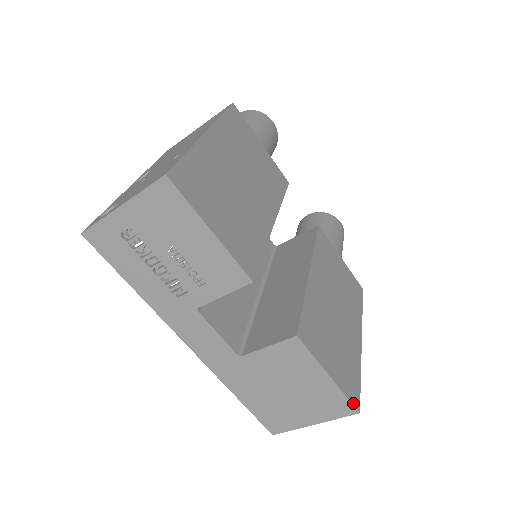
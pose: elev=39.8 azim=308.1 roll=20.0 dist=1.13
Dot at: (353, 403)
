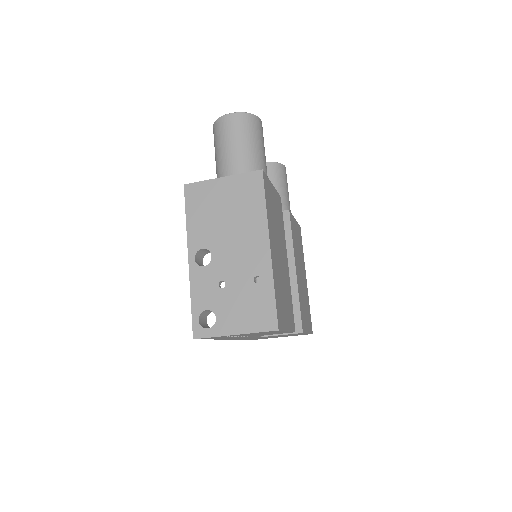
Dot at: (312, 333)
